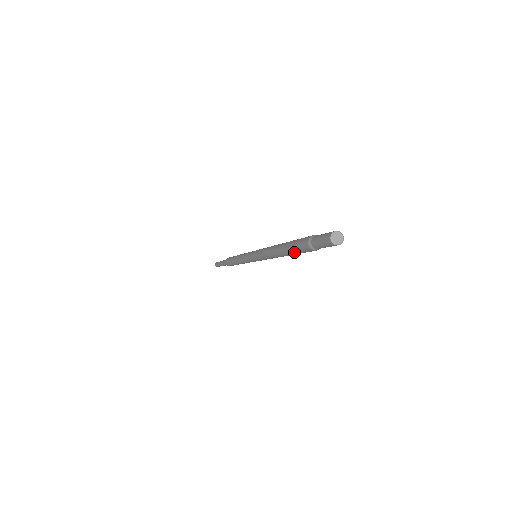
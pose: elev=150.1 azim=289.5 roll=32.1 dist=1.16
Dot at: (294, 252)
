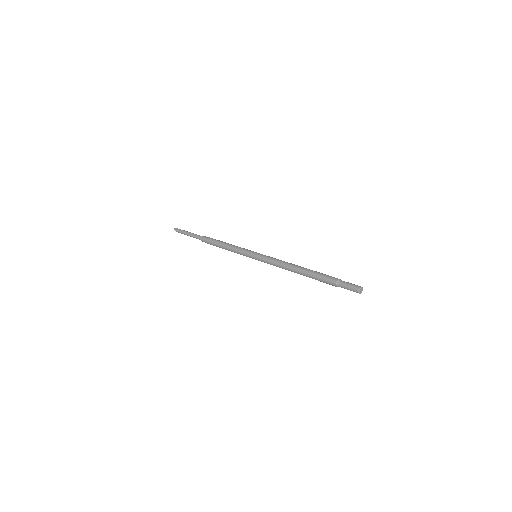
Dot at: occluded
